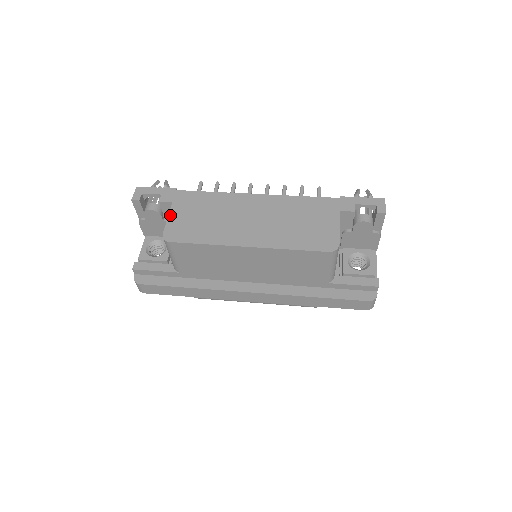
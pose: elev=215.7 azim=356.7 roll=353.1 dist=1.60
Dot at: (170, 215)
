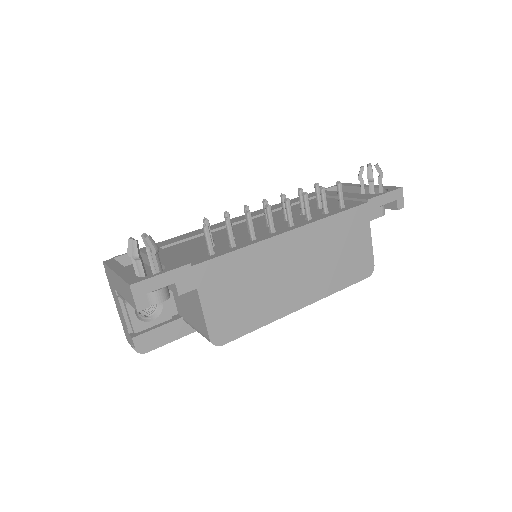
Dot at: (205, 310)
